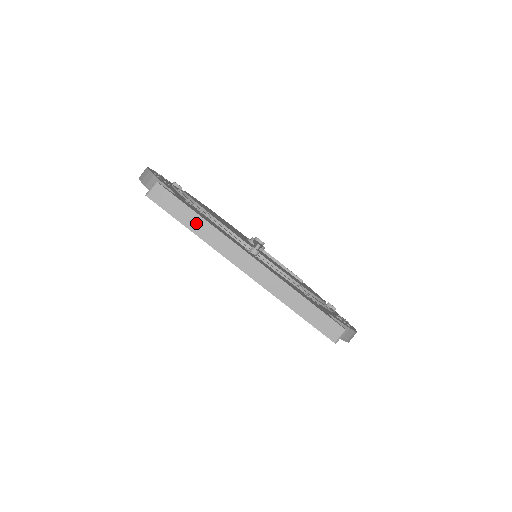
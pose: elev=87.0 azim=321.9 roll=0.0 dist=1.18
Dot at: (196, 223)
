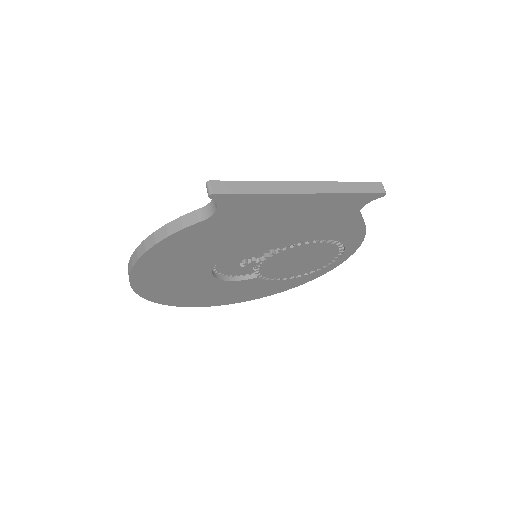
Dot at: (256, 187)
